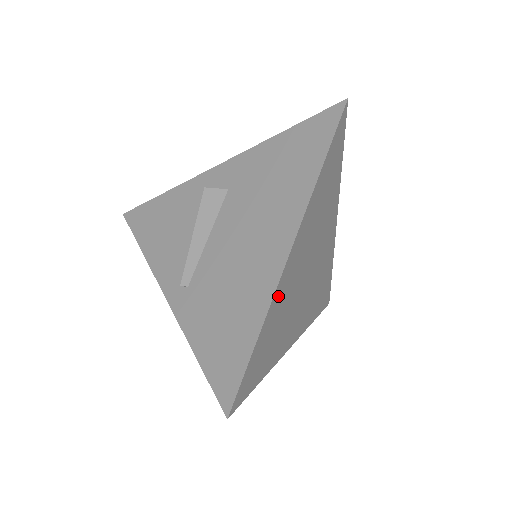
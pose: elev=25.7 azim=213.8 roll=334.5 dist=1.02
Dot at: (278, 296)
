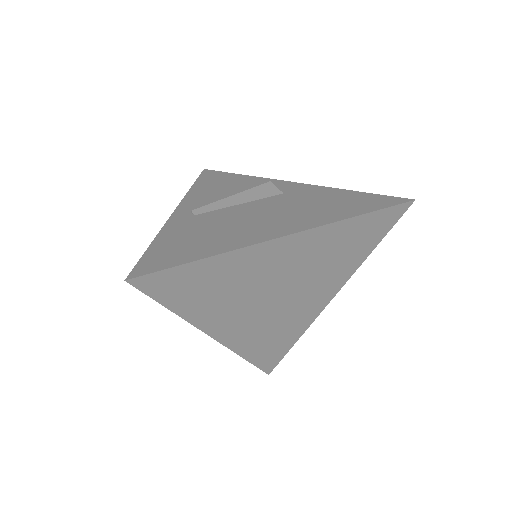
Dot at: (244, 257)
